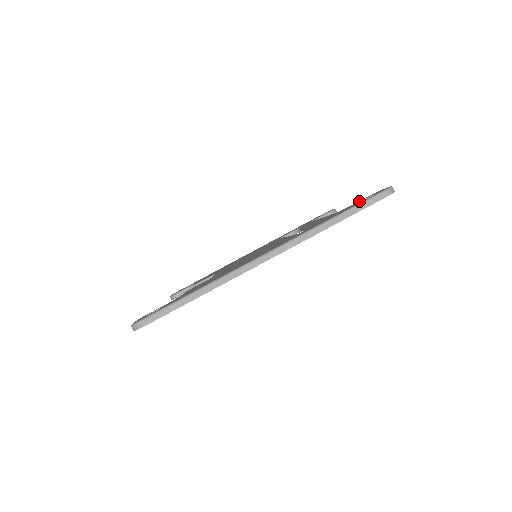
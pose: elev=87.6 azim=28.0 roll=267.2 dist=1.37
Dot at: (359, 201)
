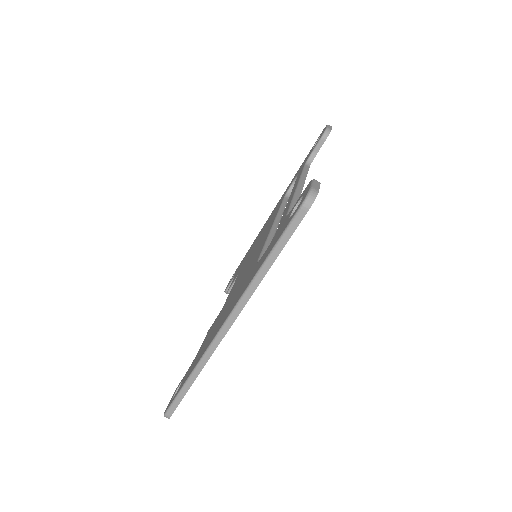
Dot at: (293, 207)
